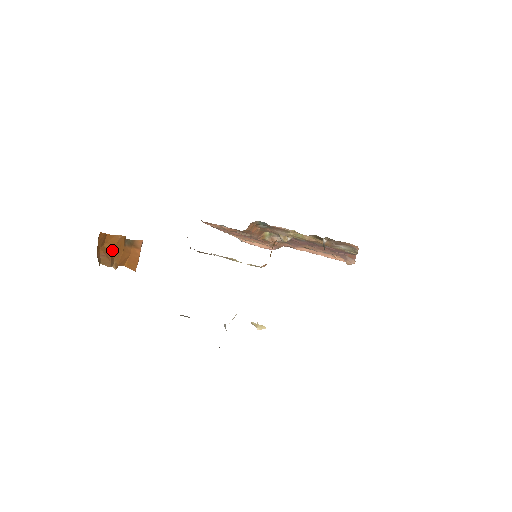
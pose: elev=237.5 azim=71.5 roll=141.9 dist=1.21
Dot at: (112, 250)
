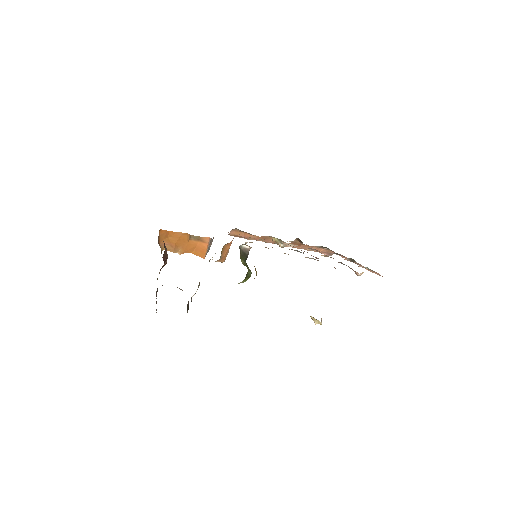
Dot at: (176, 242)
